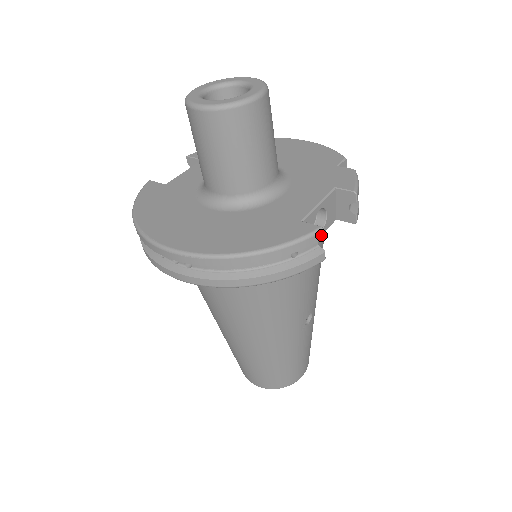
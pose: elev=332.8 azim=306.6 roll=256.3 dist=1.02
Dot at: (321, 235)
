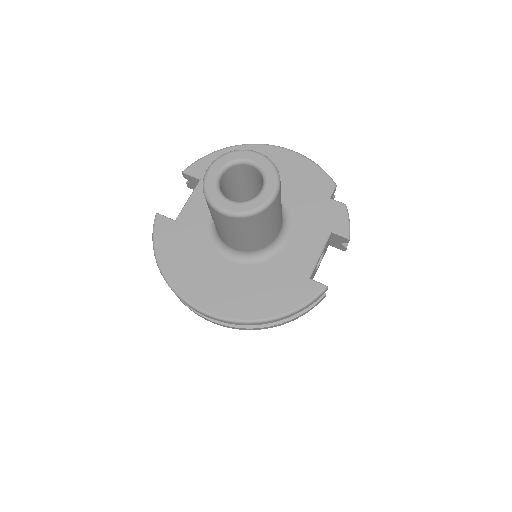
Dot at: (325, 291)
